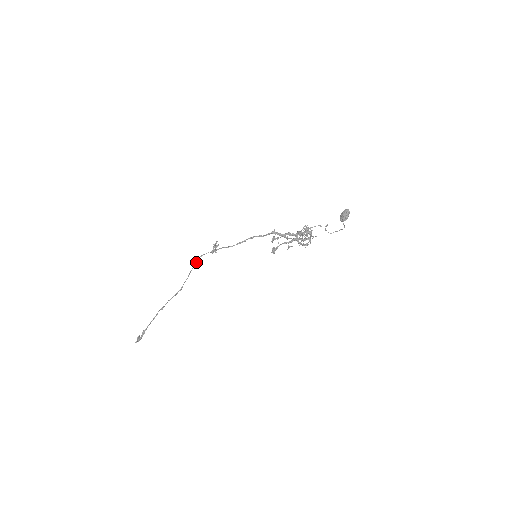
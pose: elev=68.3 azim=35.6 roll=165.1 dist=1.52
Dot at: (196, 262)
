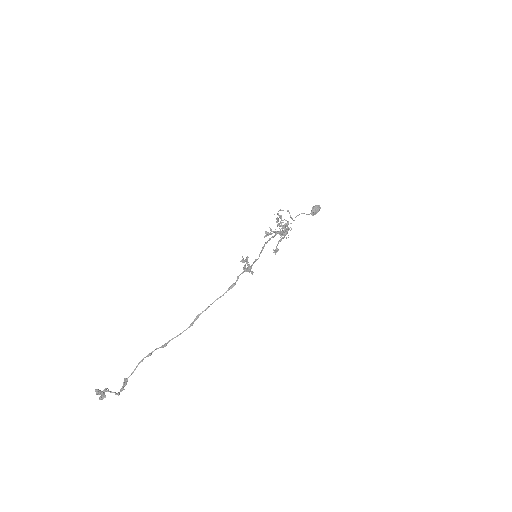
Dot at: (232, 287)
